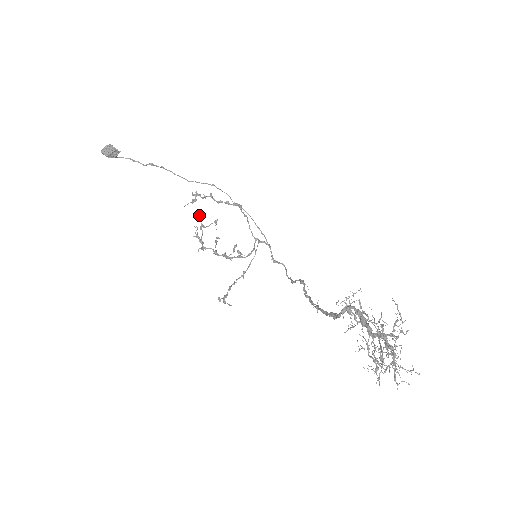
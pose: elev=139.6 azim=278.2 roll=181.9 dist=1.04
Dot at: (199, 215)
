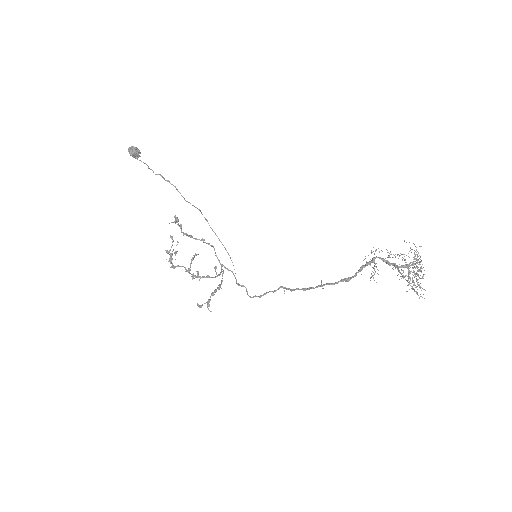
Dot at: (171, 238)
